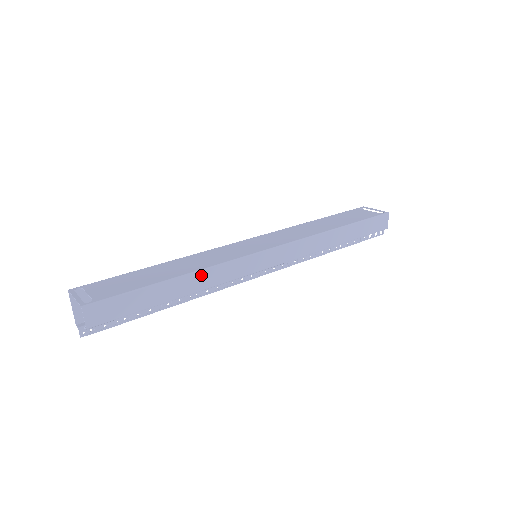
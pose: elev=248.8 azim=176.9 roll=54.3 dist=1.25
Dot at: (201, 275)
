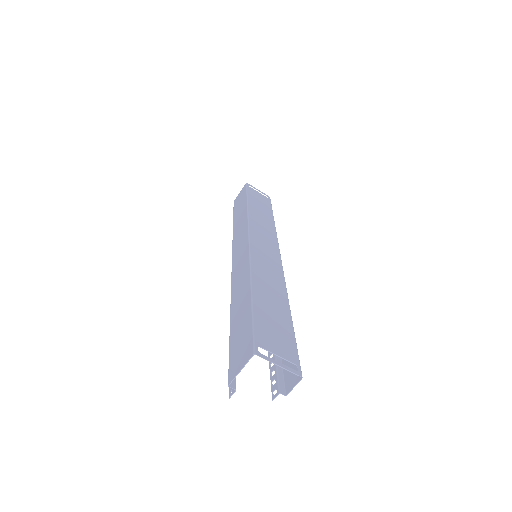
Dot at: occluded
